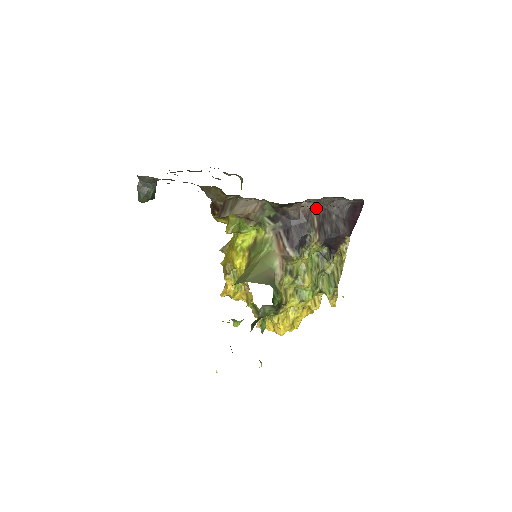
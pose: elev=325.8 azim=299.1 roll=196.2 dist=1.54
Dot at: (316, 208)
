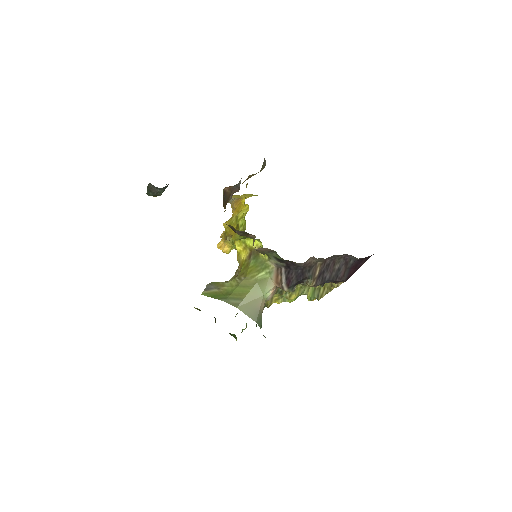
Dot at: (323, 261)
